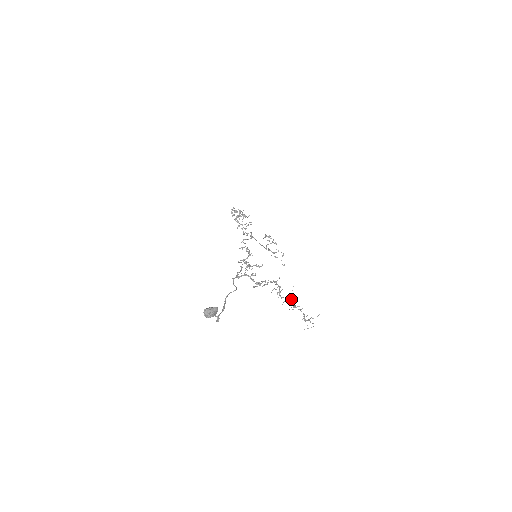
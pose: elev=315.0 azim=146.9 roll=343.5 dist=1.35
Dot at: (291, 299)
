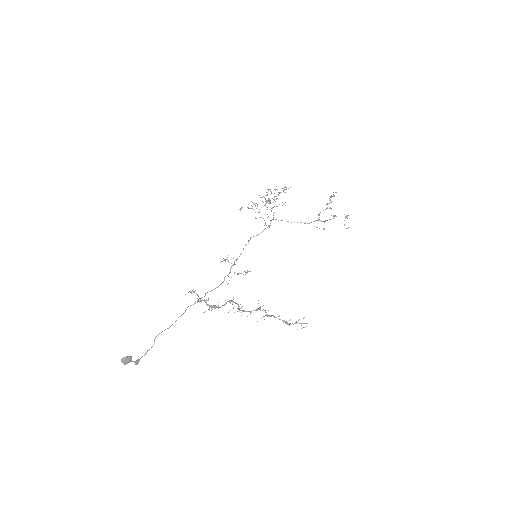
Dot at: occluded
